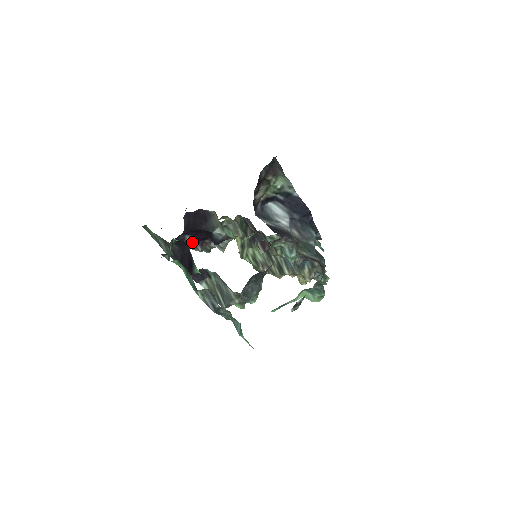
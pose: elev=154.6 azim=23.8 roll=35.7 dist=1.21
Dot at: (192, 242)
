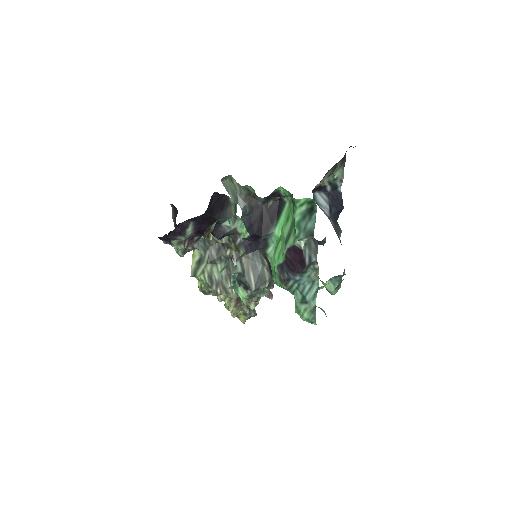
Dot at: (191, 232)
